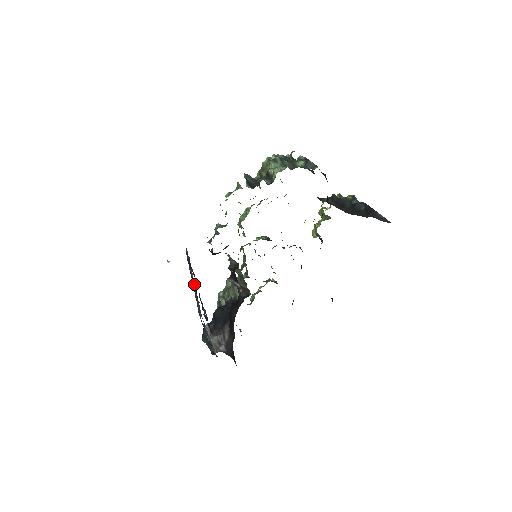
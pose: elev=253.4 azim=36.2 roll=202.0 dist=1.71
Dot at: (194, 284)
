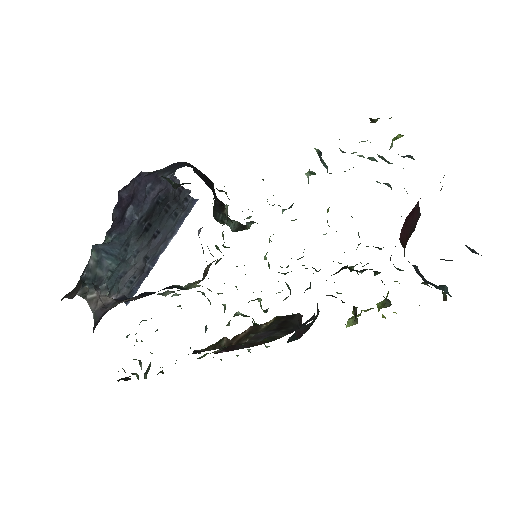
Dot at: (162, 208)
